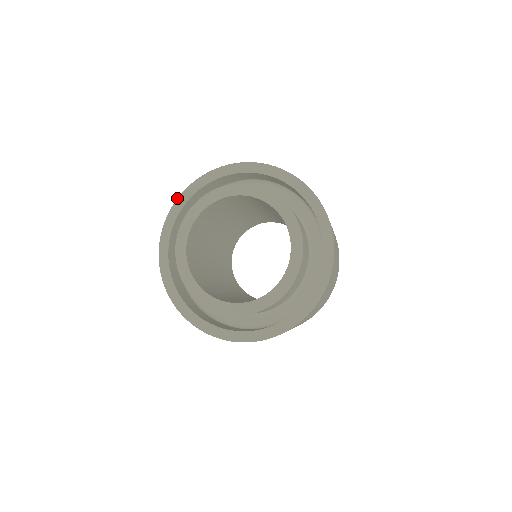
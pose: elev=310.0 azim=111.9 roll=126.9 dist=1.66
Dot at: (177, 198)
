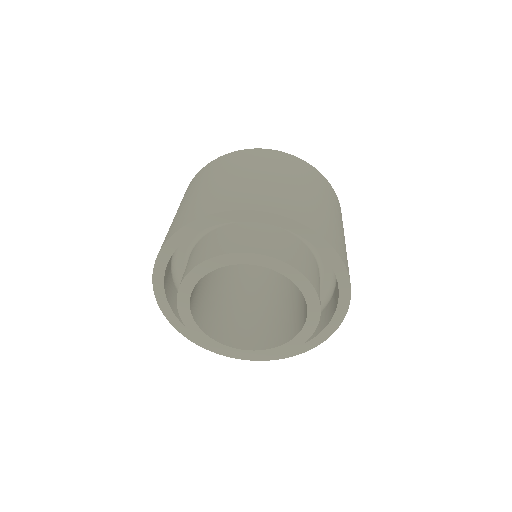
Dot at: occluded
